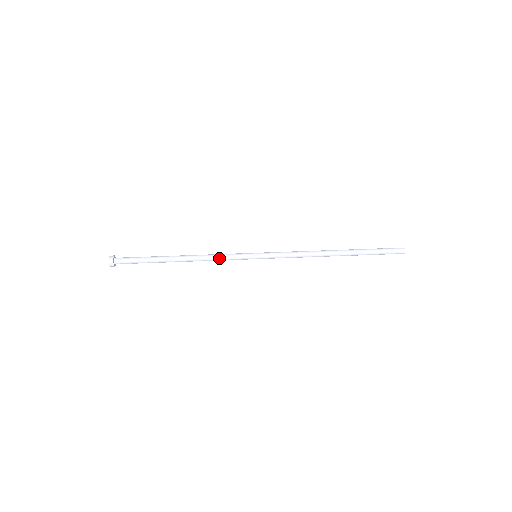
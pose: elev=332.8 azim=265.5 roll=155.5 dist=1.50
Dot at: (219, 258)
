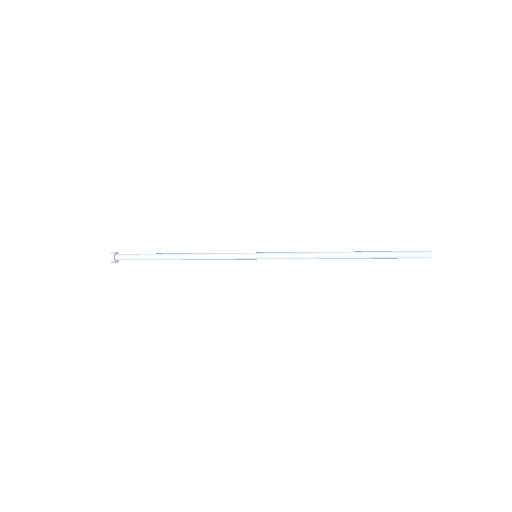
Dot at: (216, 256)
